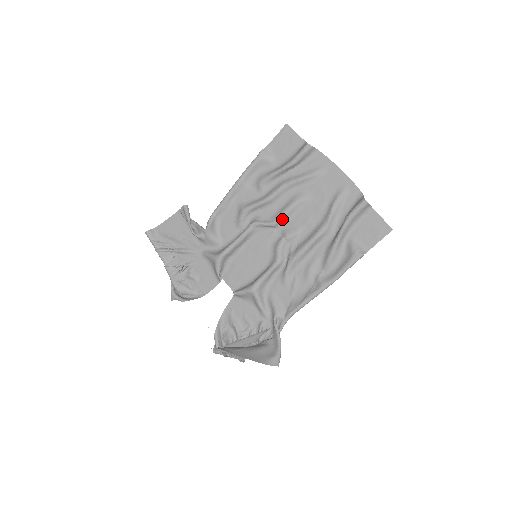
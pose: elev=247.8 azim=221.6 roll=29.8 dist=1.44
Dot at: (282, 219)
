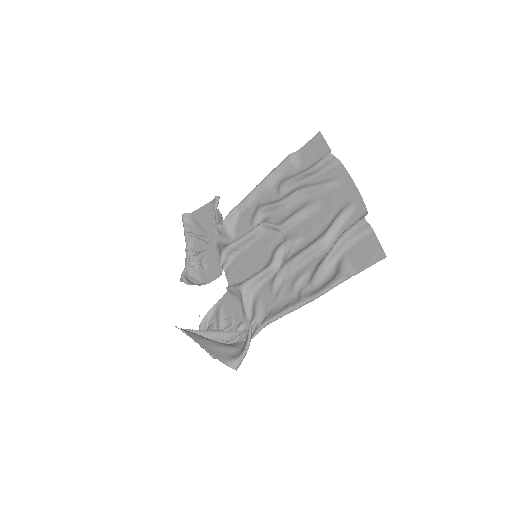
Dot at: (288, 224)
